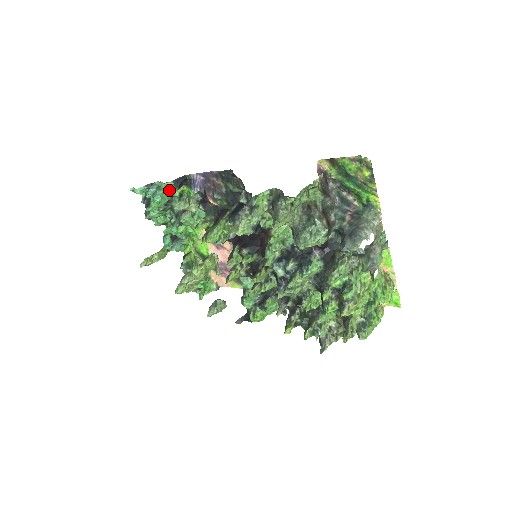
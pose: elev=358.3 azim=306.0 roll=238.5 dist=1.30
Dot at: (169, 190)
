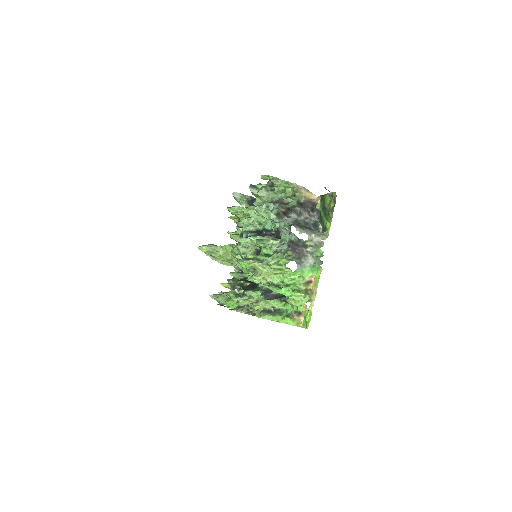
Dot at: occluded
